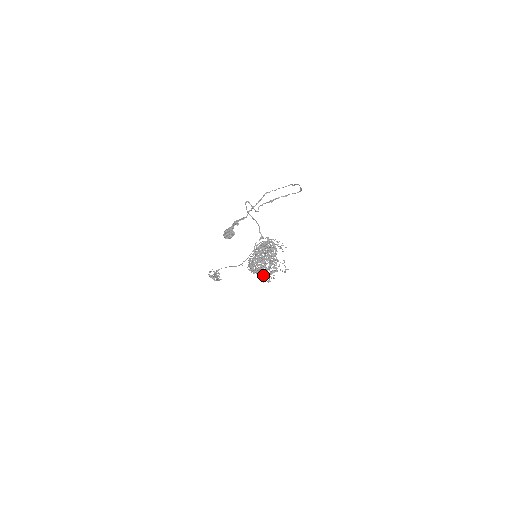
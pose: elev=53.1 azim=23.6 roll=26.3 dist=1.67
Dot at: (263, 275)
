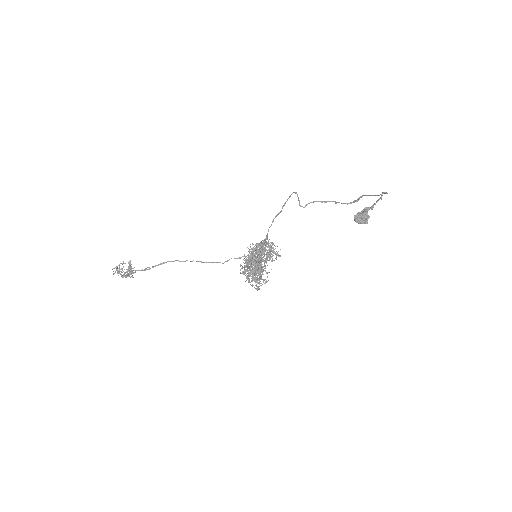
Dot at: (259, 280)
